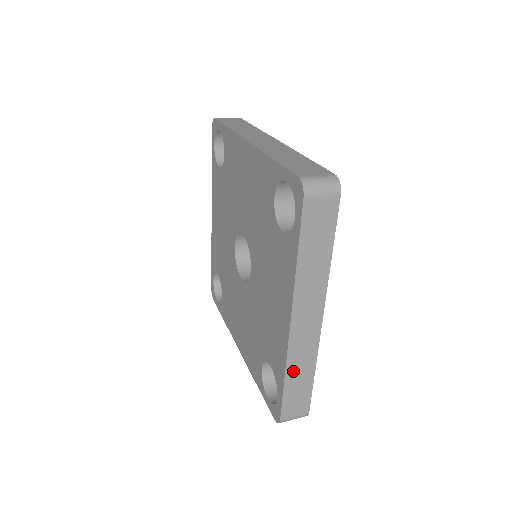
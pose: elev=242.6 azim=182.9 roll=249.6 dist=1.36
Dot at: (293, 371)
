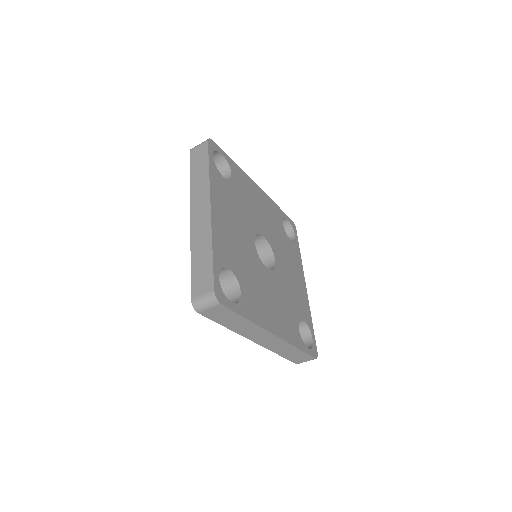
Dot at: (281, 352)
